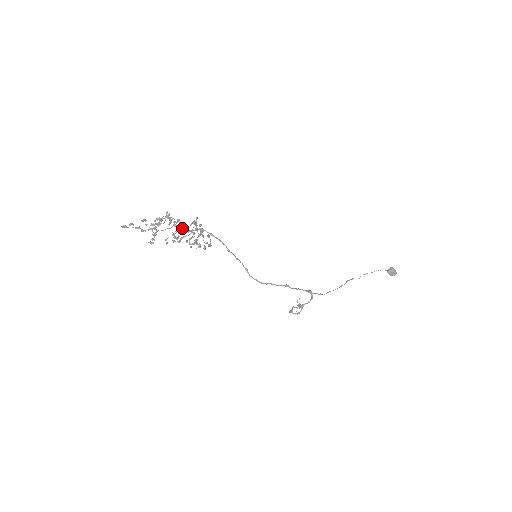
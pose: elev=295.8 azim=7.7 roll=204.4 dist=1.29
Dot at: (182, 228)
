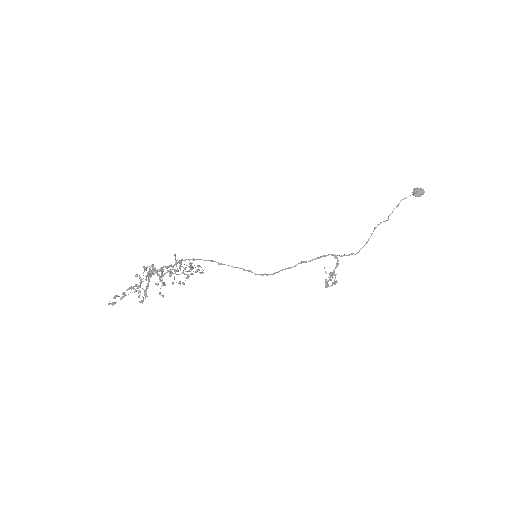
Dot at: occluded
